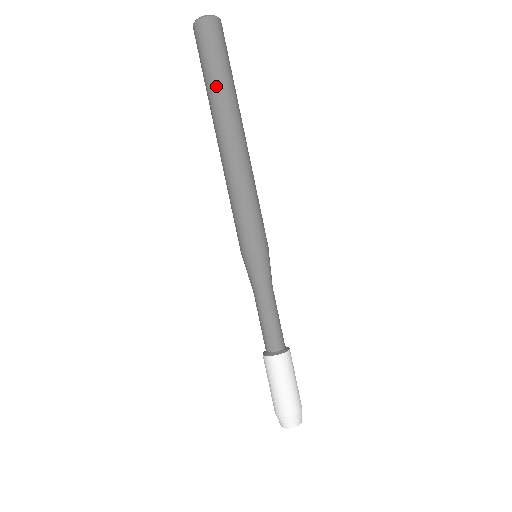
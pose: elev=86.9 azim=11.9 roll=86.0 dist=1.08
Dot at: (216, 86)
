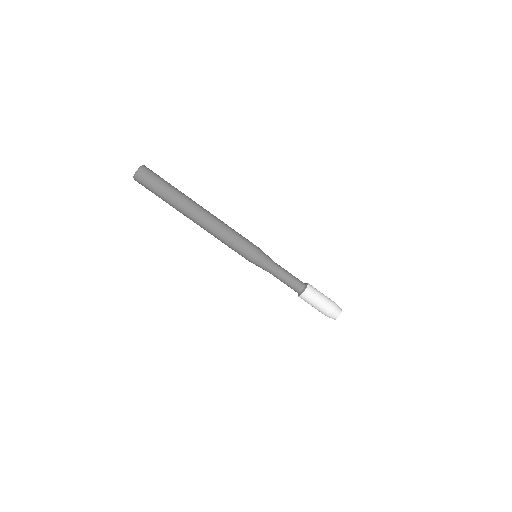
Dot at: (168, 203)
